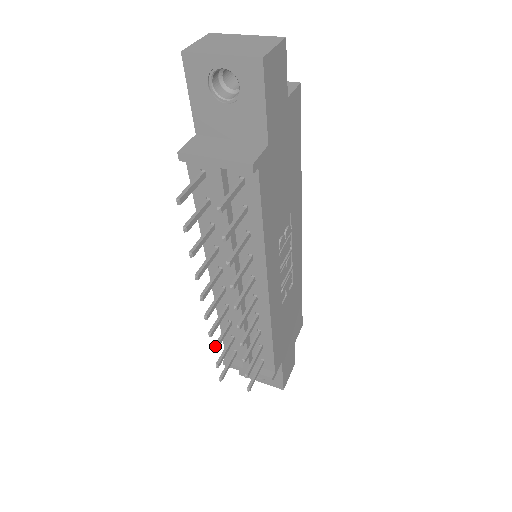
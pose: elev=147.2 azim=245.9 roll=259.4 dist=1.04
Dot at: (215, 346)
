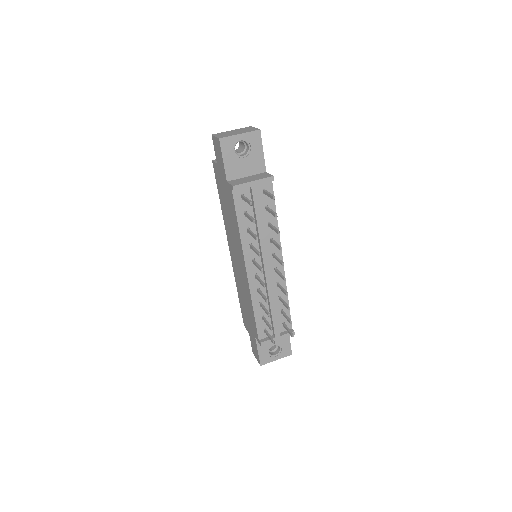
Dot at: (268, 313)
